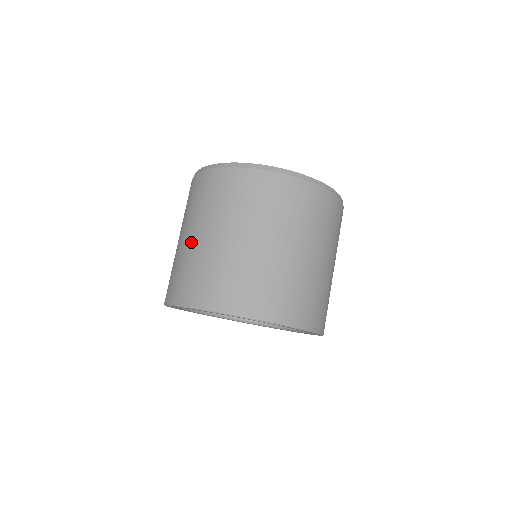
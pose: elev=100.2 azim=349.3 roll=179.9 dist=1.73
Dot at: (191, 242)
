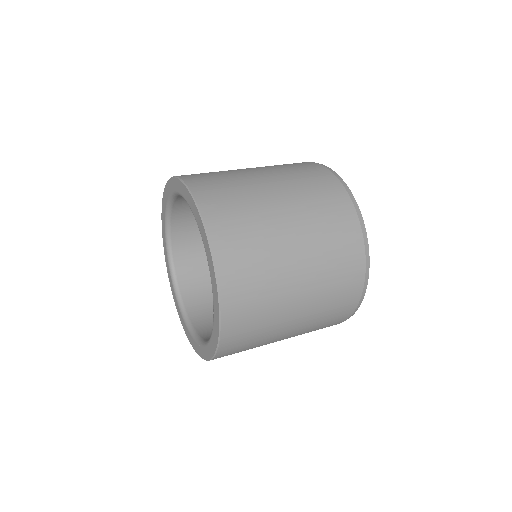
Dot at: occluded
